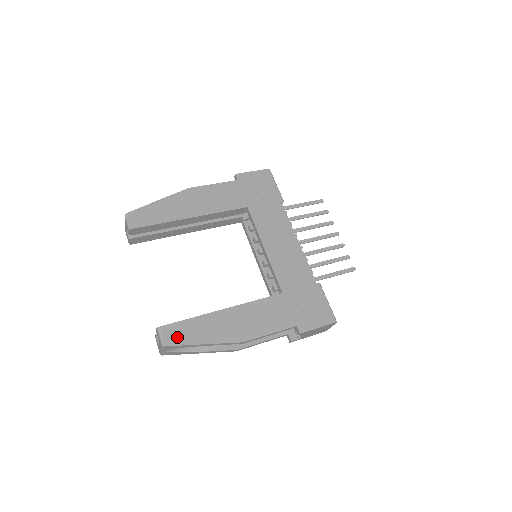
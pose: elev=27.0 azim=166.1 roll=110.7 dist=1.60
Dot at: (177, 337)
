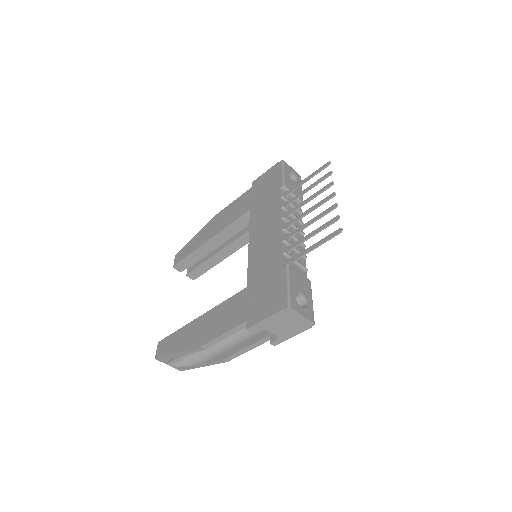
Dot at: (164, 349)
